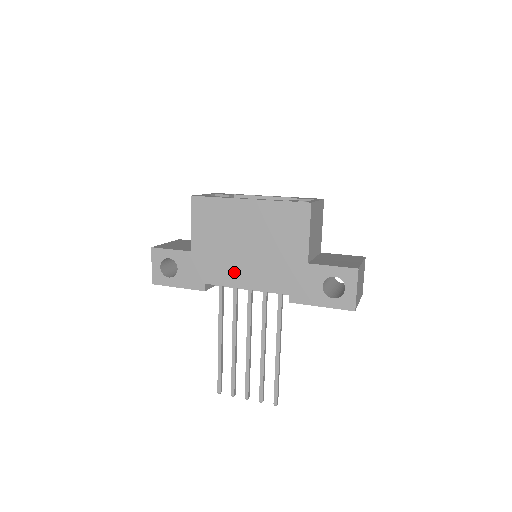
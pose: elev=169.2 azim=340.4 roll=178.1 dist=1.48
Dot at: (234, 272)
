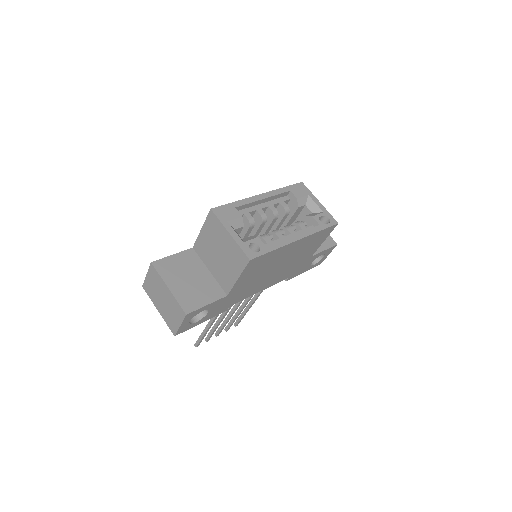
Dot at: (258, 287)
